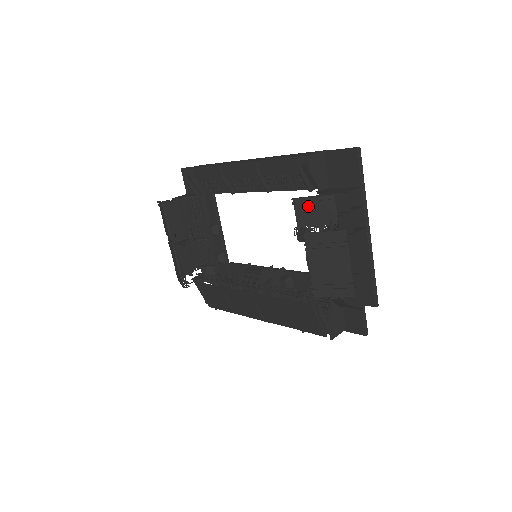
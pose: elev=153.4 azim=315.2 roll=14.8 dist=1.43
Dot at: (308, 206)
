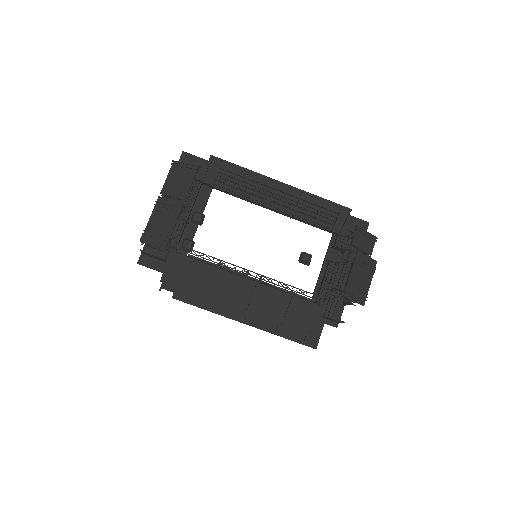
Dot at: (362, 236)
